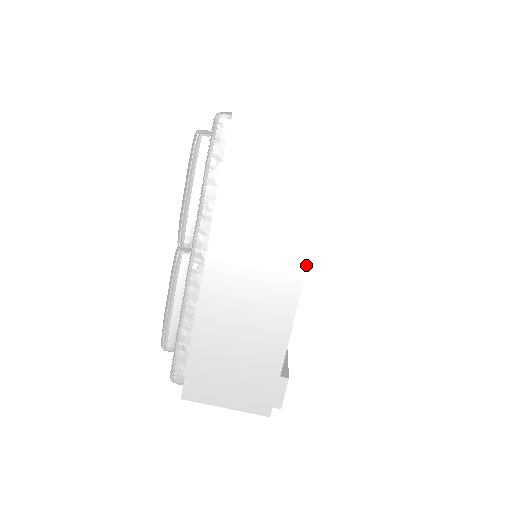
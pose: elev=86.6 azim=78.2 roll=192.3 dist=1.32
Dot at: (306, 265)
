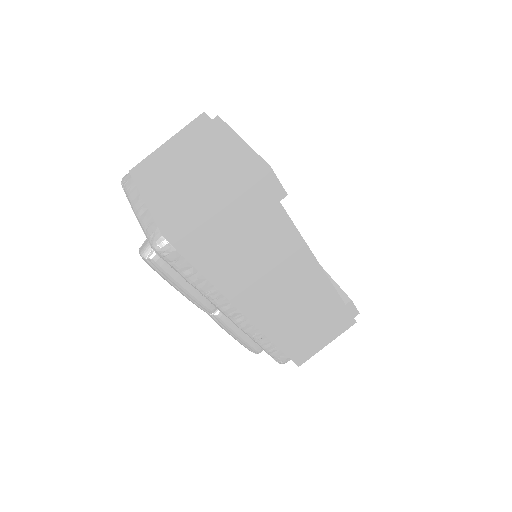
Dot at: (310, 252)
